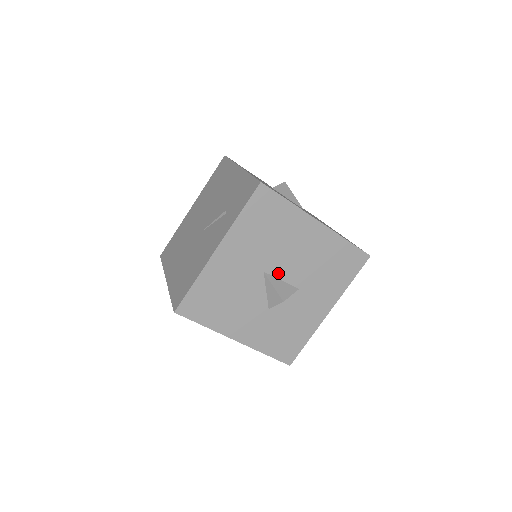
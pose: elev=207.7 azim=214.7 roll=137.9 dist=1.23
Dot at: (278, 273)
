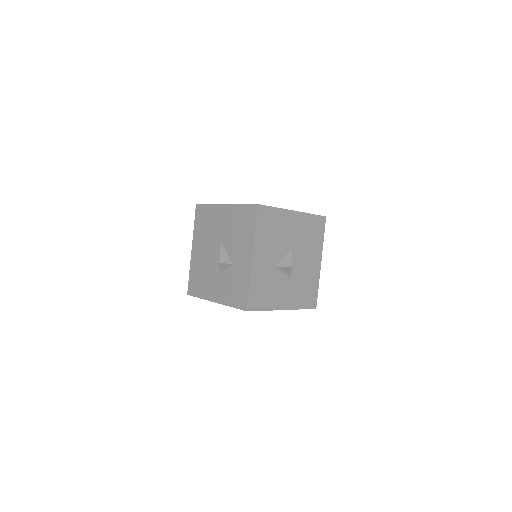
Dot at: (294, 257)
